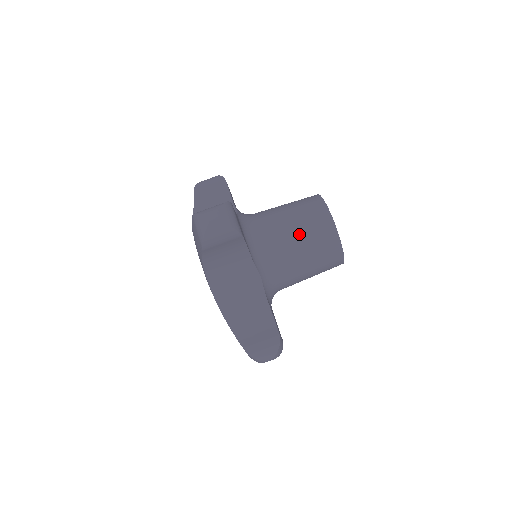
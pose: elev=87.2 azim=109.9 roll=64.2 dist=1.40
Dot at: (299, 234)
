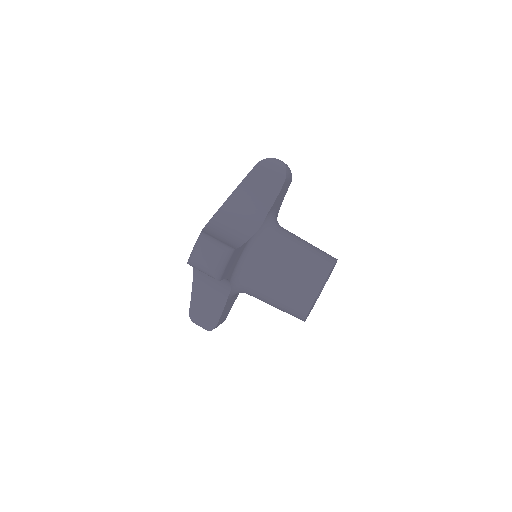
Dot at: (306, 245)
